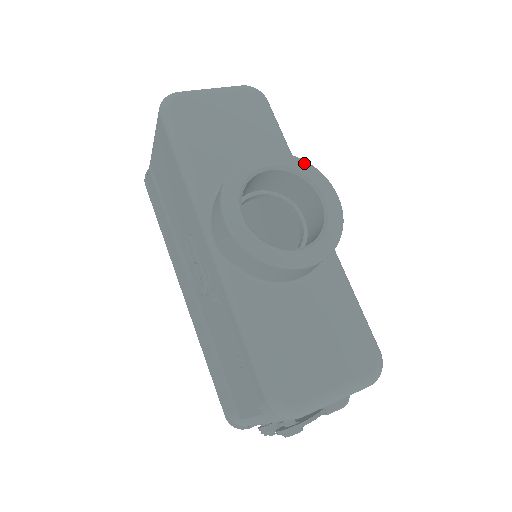
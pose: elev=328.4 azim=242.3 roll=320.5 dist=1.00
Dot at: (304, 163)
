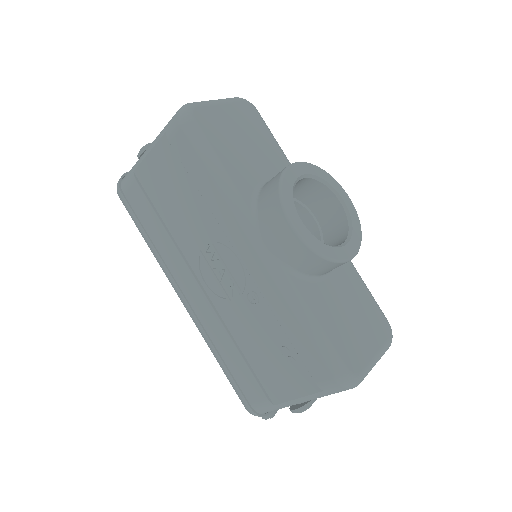
Dot at: (322, 171)
